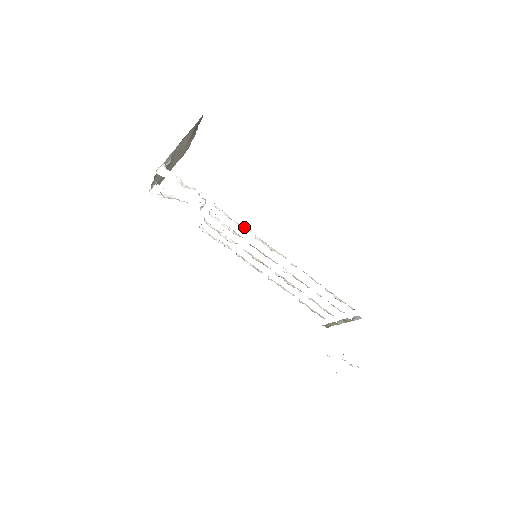
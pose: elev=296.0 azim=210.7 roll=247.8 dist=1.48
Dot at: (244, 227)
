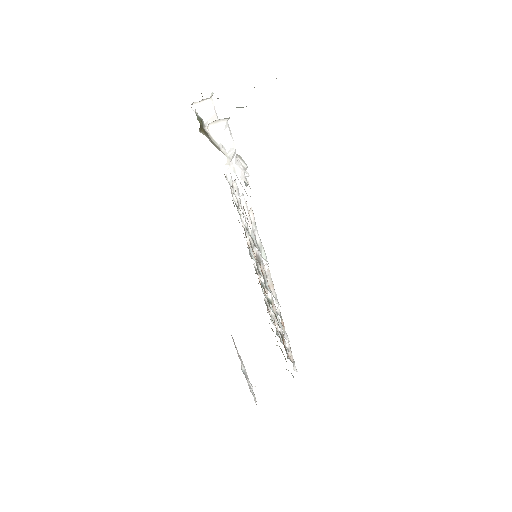
Dot at: (263, 249)
